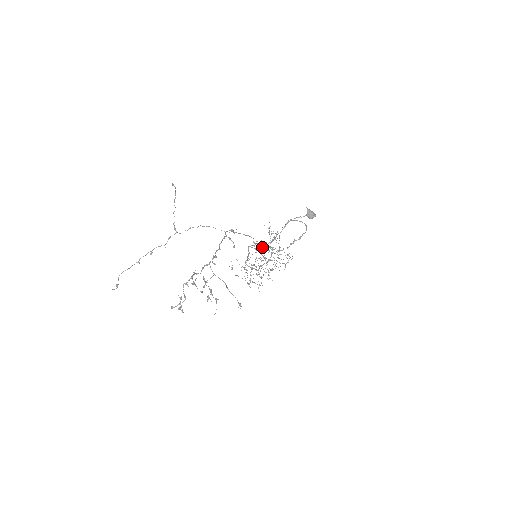
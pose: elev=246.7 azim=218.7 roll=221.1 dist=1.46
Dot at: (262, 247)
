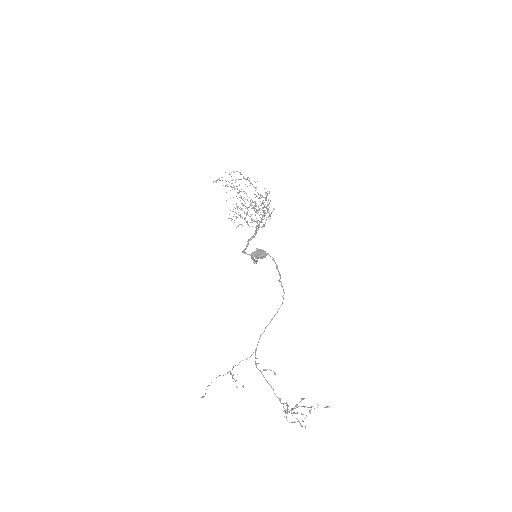
Dot at: occluded
